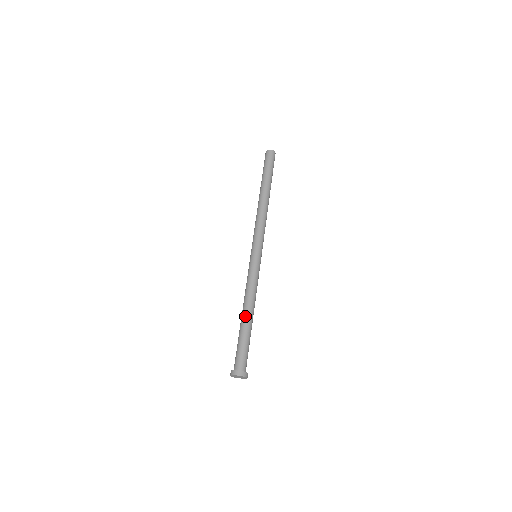
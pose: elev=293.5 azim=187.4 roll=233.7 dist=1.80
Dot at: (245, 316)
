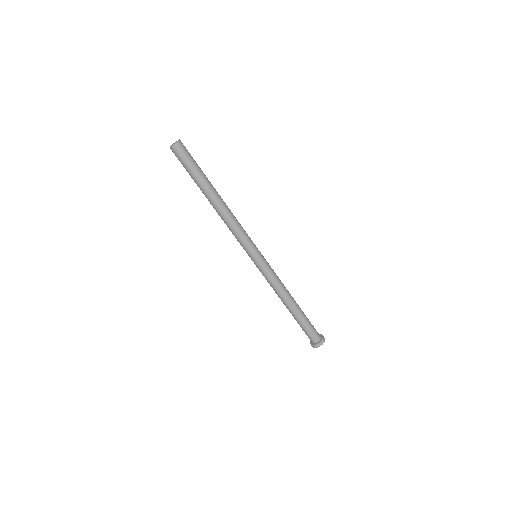
Dot at: (294, 306)
